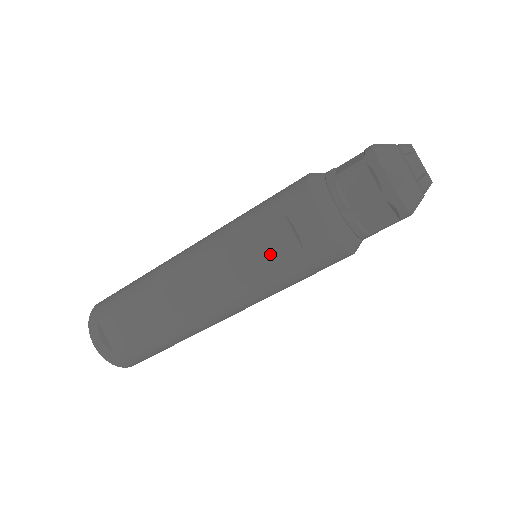
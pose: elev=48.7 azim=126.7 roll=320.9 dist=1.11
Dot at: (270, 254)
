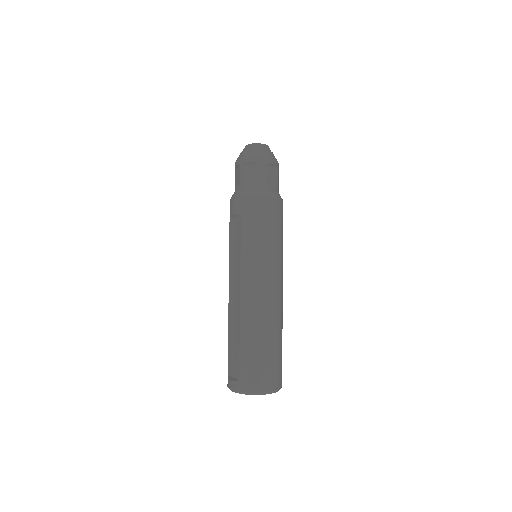
Dot at: (237, 236)
